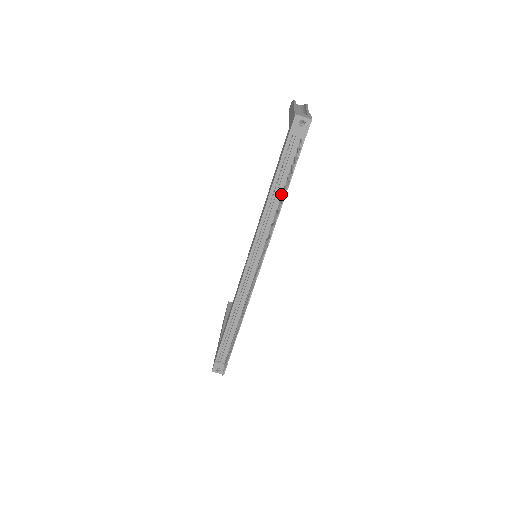
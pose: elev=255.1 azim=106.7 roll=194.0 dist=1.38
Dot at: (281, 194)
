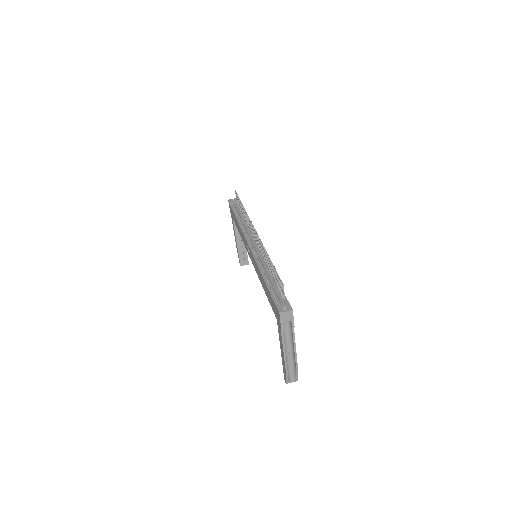
Dot at: (244, 219)
